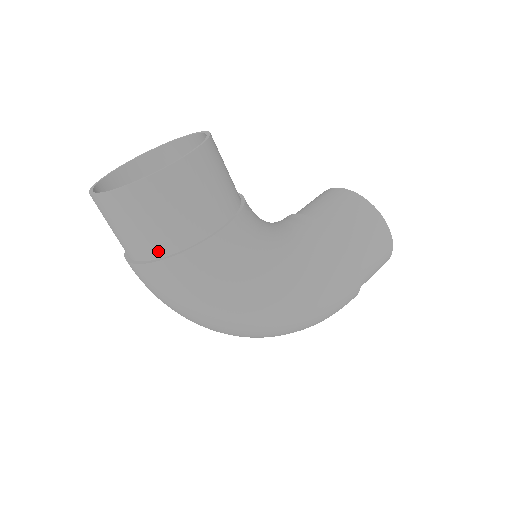
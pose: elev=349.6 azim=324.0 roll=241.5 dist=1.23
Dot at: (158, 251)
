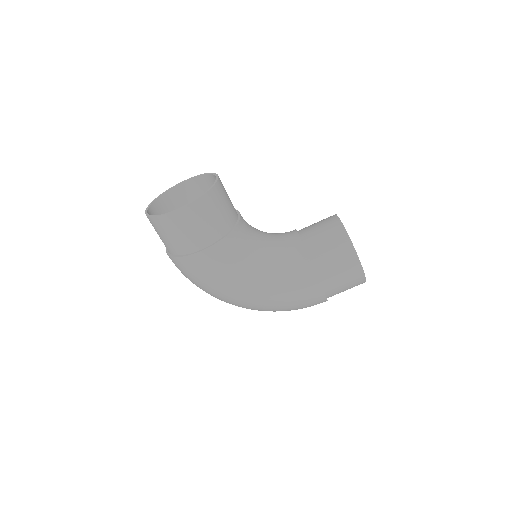
Dot at: (172, 251)
